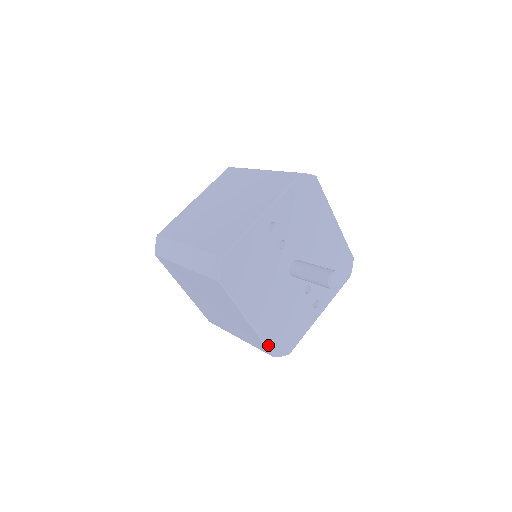
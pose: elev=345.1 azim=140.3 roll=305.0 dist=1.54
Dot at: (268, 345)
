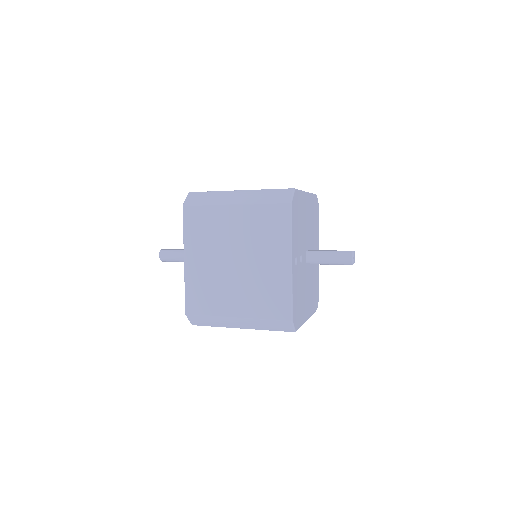
Dot at: (314, 311)
